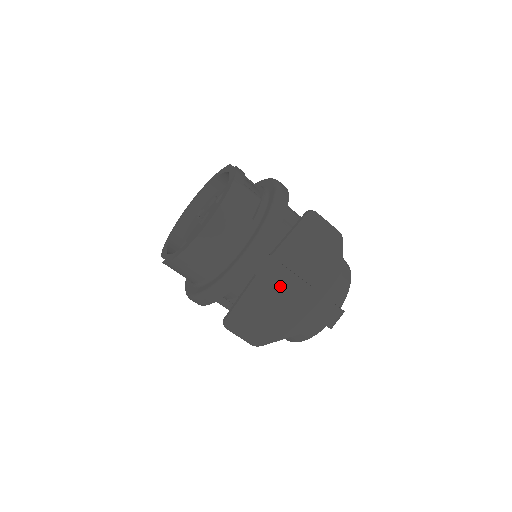
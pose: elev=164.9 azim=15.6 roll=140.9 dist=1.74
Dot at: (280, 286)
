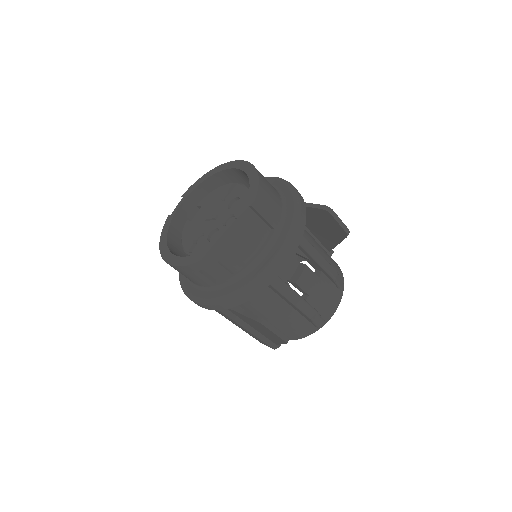
Dot at: (224, 316)
